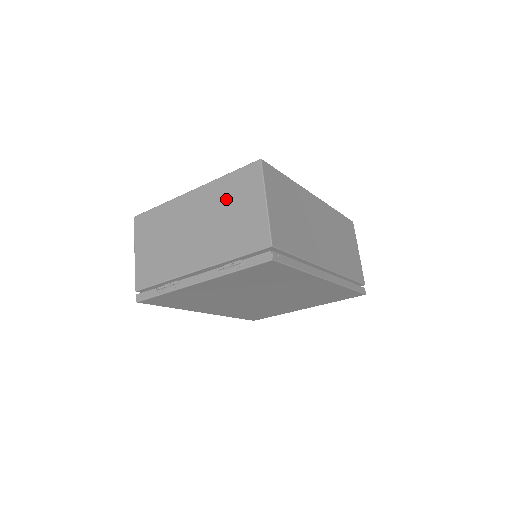
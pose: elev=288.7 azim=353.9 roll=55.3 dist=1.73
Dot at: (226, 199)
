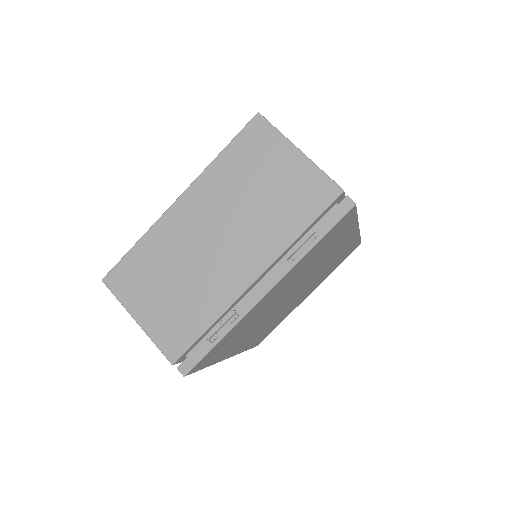
Dot at: (240, 179)
